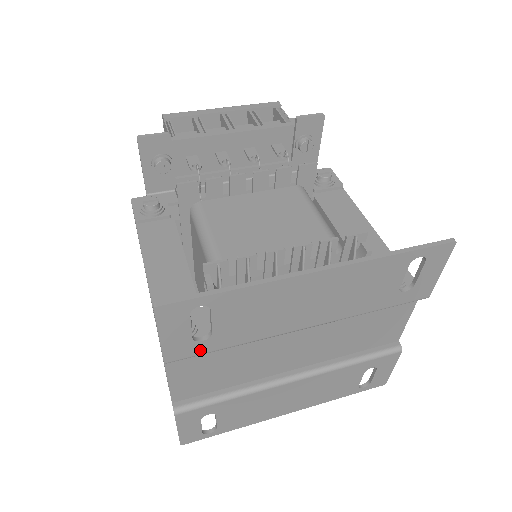
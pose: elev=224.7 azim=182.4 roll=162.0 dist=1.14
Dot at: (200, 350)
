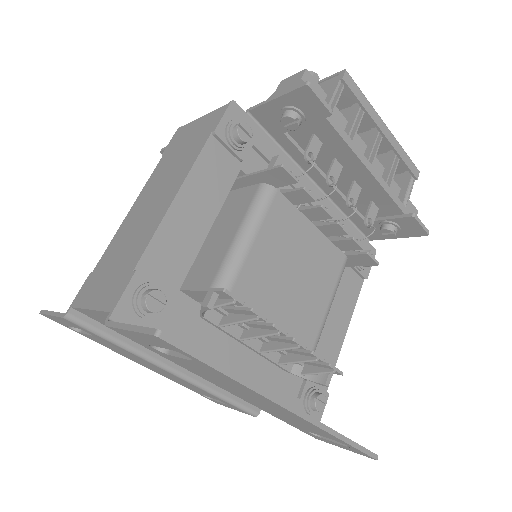
Dot at: (144, 345)
